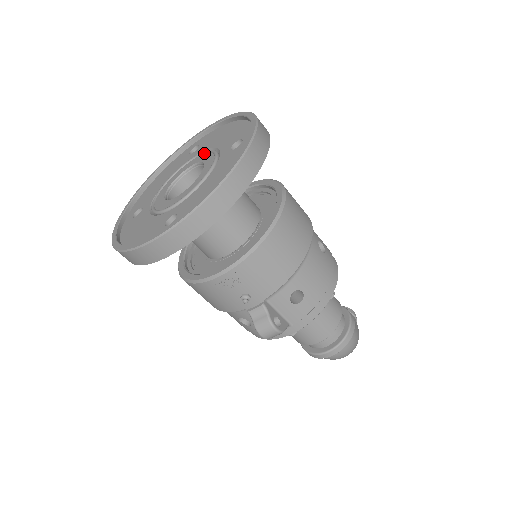
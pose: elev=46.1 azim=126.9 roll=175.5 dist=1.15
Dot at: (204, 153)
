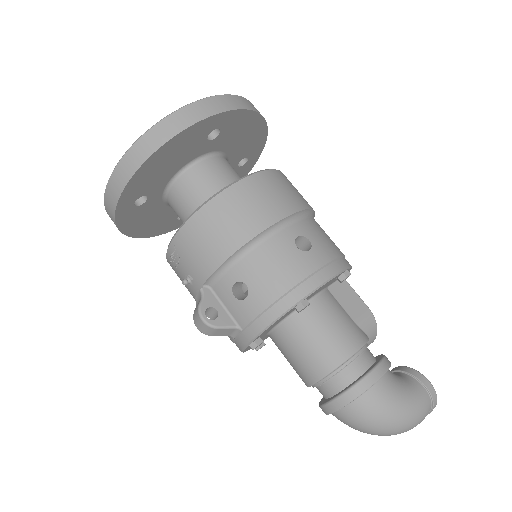
Dot at: occluded
